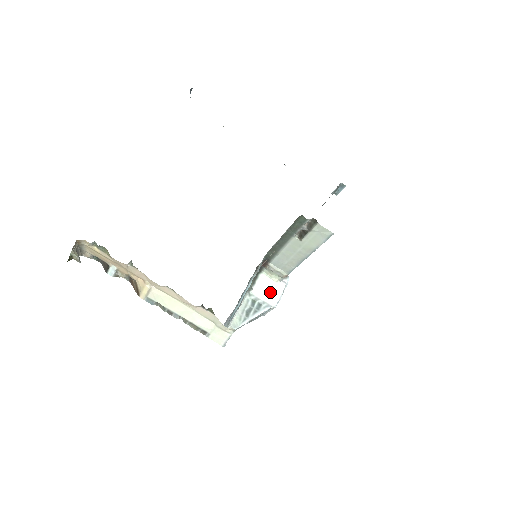
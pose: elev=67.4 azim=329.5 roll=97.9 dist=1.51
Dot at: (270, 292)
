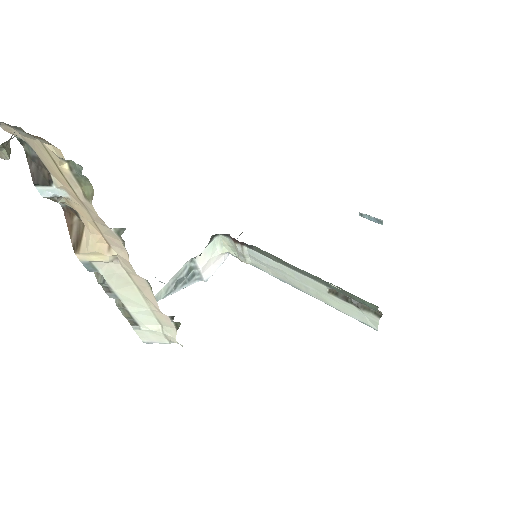
Dot at: (211, 262)
